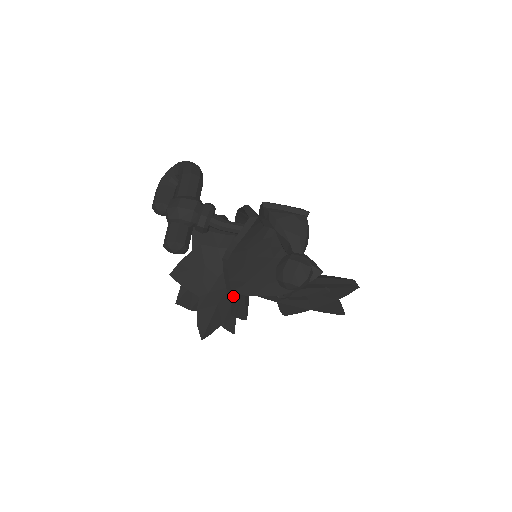
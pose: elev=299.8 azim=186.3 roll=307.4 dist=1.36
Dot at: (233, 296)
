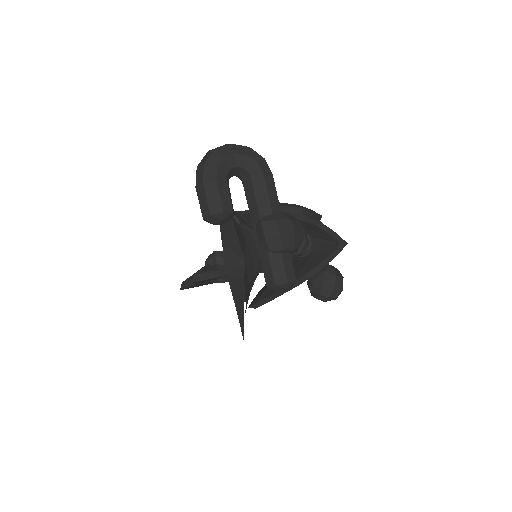
Dot at: occluded
